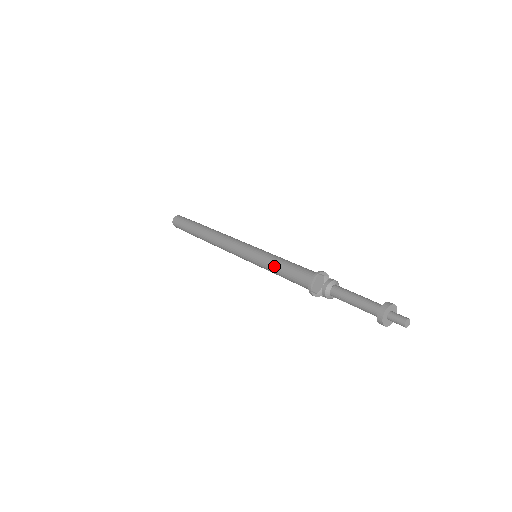
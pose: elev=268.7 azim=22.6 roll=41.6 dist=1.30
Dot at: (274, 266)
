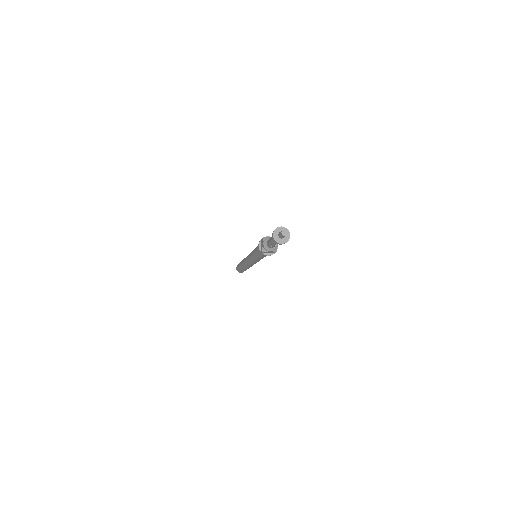
Dot at: (254, 253)
